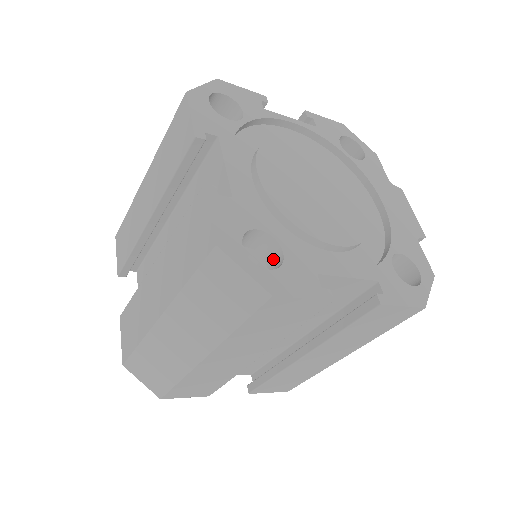
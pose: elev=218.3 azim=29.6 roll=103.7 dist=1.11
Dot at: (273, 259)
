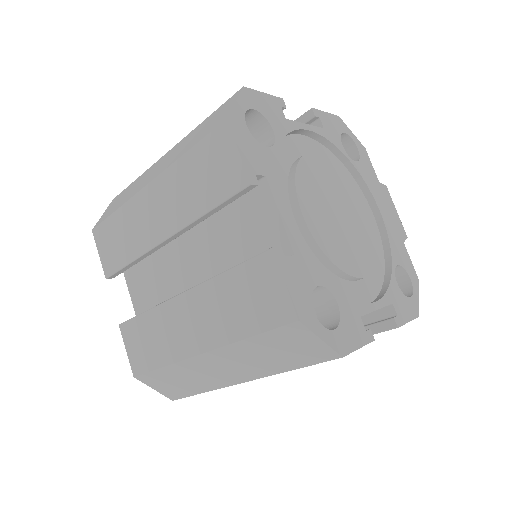
Dot at: (324, 306)
